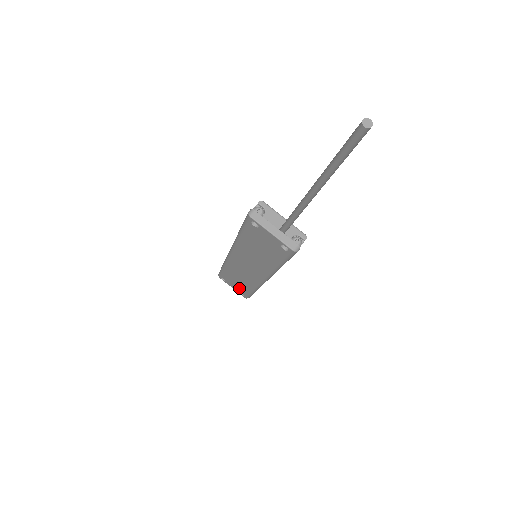
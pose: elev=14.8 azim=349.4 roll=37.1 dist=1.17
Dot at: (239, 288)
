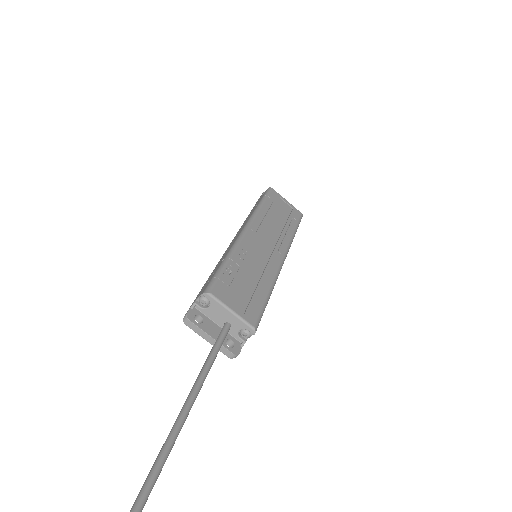
Dot at: occluded
